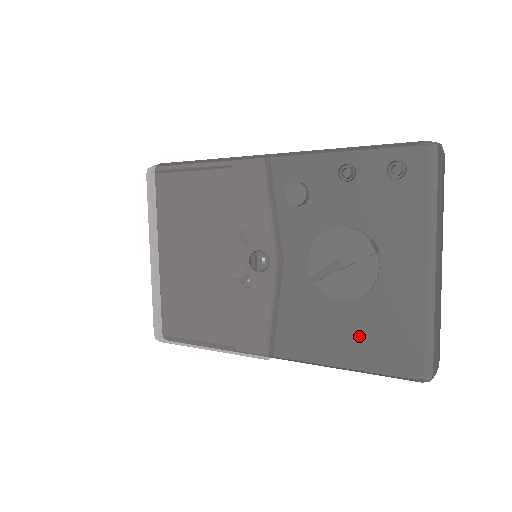
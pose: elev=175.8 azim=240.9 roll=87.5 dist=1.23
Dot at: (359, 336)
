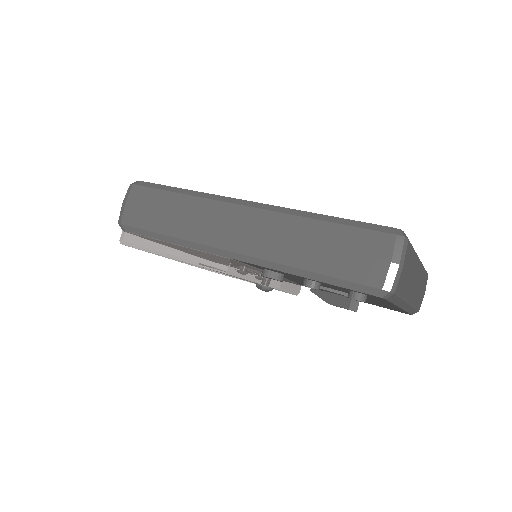
Dot at: occluded
